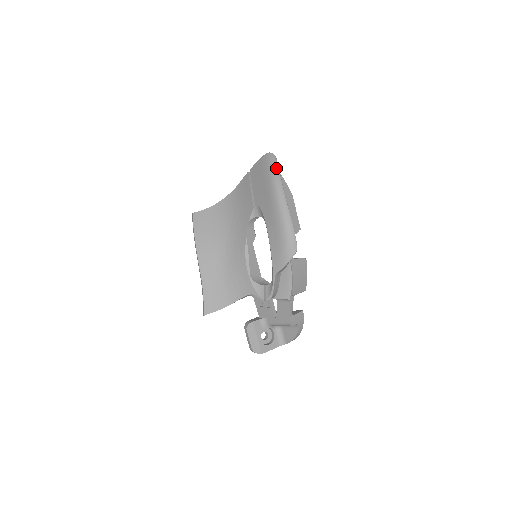
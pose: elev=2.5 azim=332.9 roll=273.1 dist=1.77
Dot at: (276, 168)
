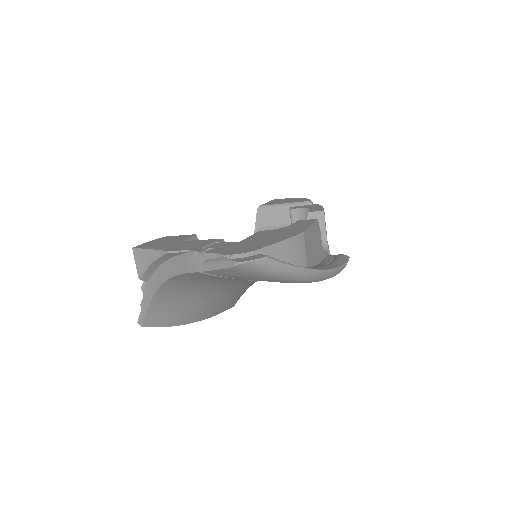
Dot at: (287, 271)
